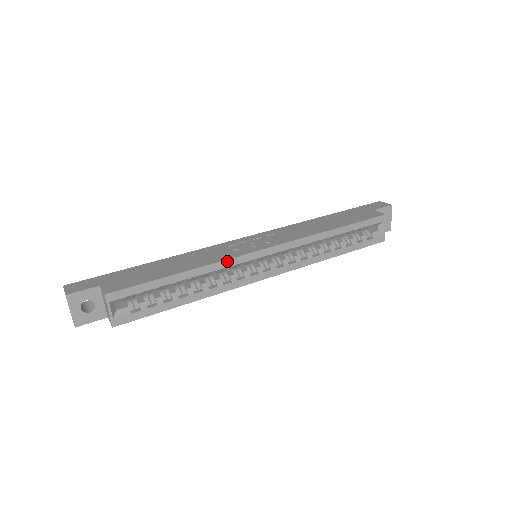
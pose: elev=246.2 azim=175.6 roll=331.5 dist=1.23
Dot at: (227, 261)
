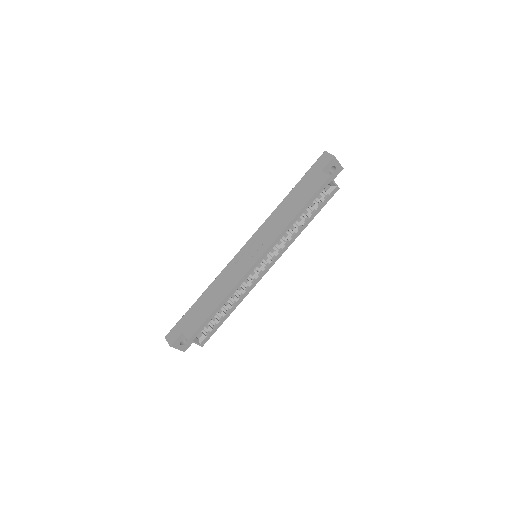
Dot at: (240, 282)
